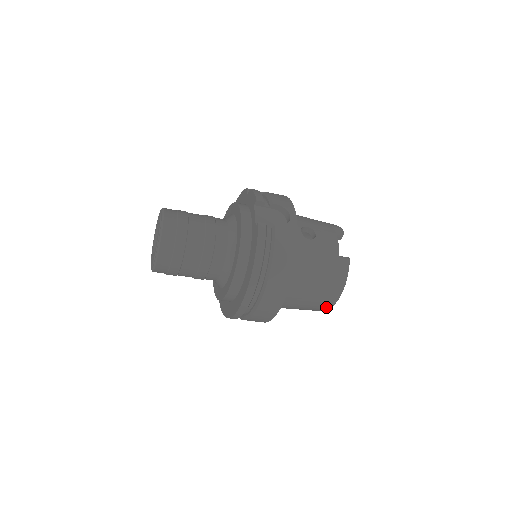
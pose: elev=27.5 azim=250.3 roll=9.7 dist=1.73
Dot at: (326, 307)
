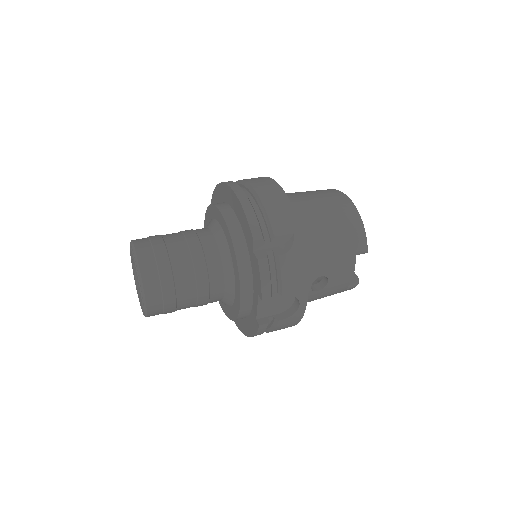
Dot at: occluded
